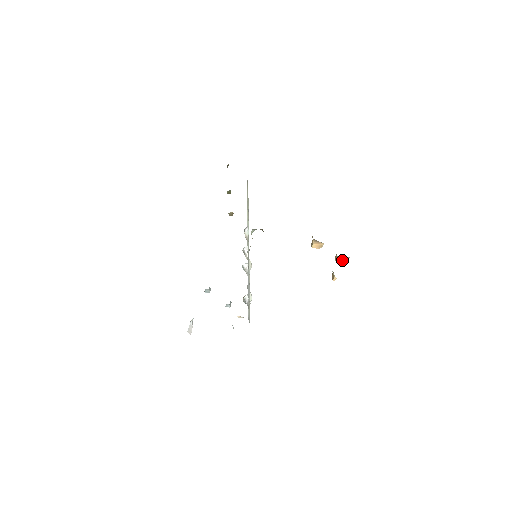
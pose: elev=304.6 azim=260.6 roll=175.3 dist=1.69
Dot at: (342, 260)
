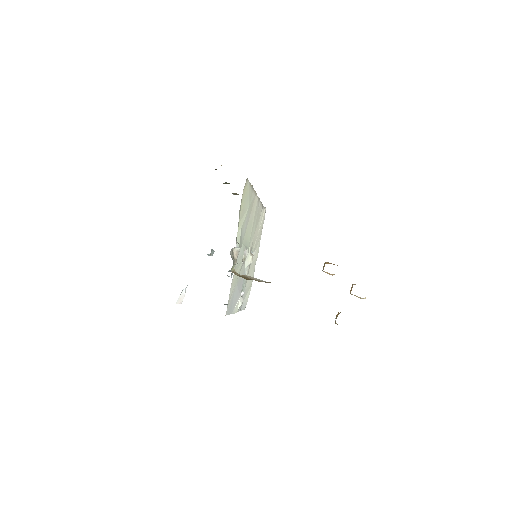
Dot at: (357, 296)
